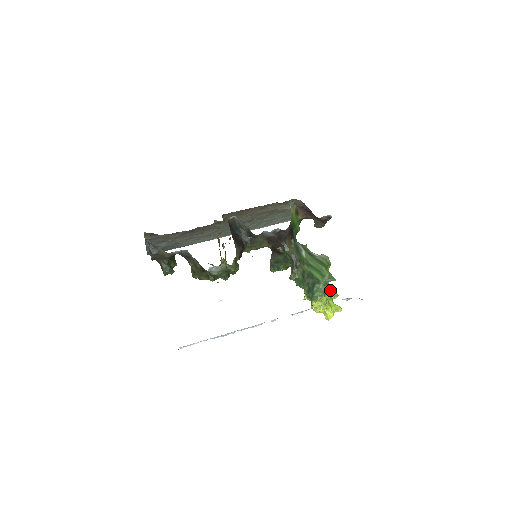
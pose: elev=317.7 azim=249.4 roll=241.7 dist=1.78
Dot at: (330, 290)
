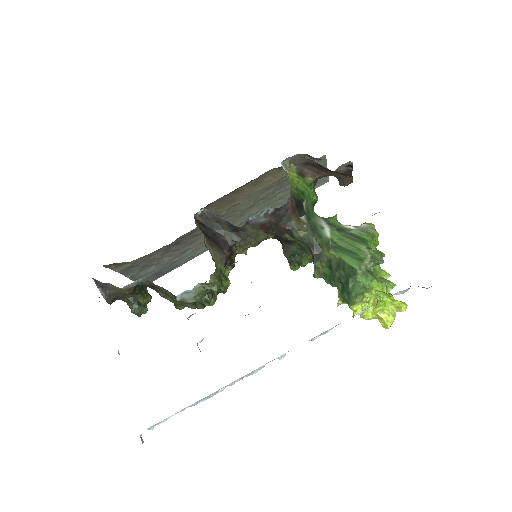
Dot at: (376, 280)
